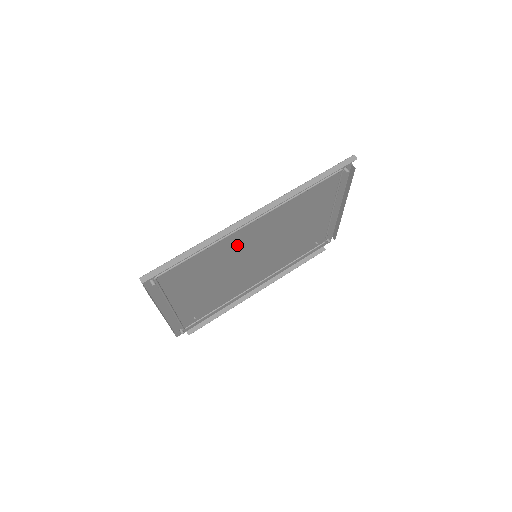
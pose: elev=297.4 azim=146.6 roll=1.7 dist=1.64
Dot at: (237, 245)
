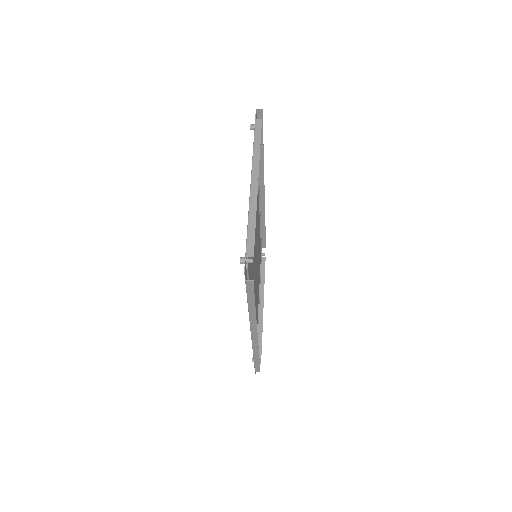
Dot at: (257, 209)
